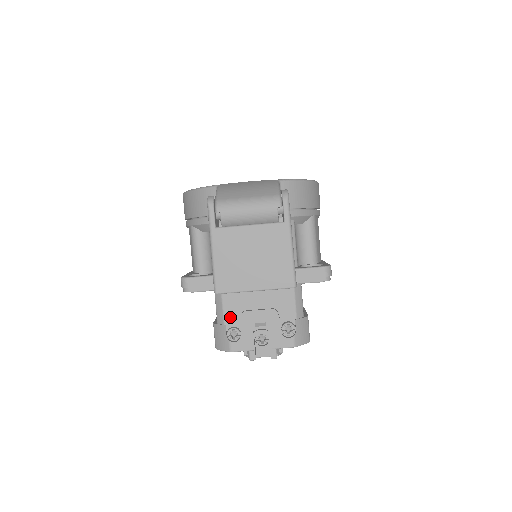
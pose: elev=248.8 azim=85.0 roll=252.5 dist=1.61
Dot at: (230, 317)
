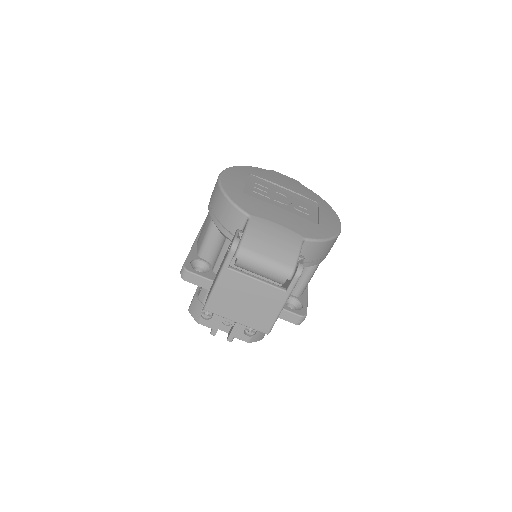
Dot at: occluded
